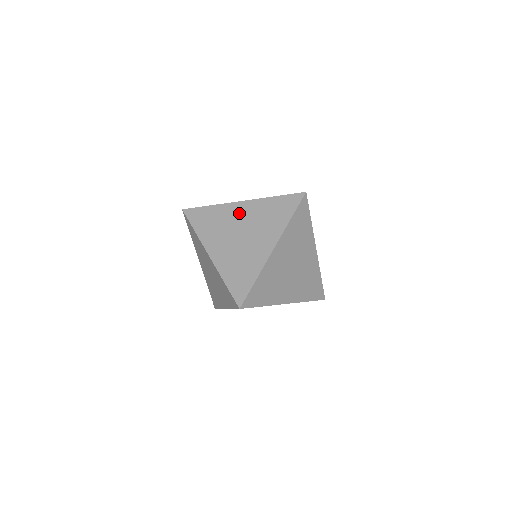
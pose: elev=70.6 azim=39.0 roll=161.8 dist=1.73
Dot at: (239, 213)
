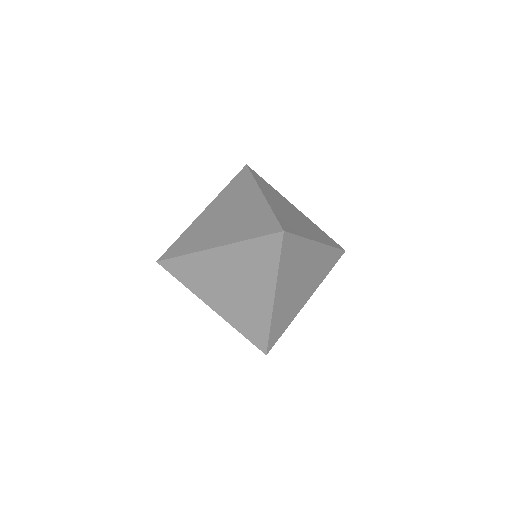
Dot at: (209, 215)
